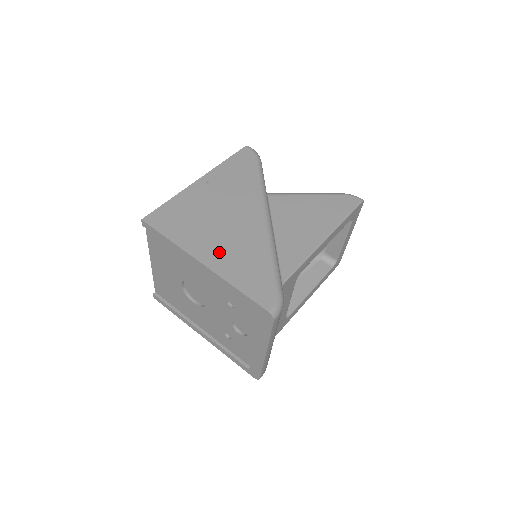
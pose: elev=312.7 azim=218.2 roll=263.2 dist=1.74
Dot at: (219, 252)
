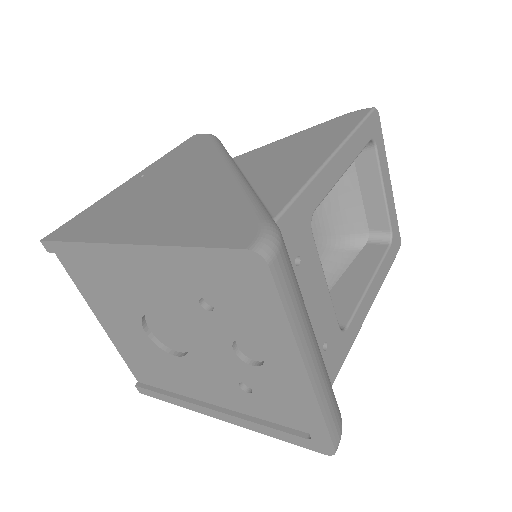
Dot at: (154, 222)
